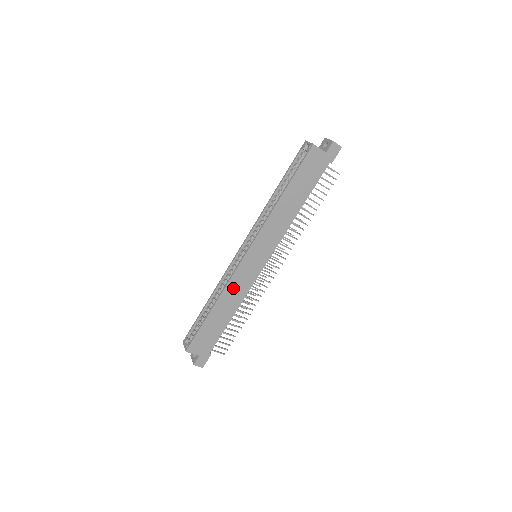
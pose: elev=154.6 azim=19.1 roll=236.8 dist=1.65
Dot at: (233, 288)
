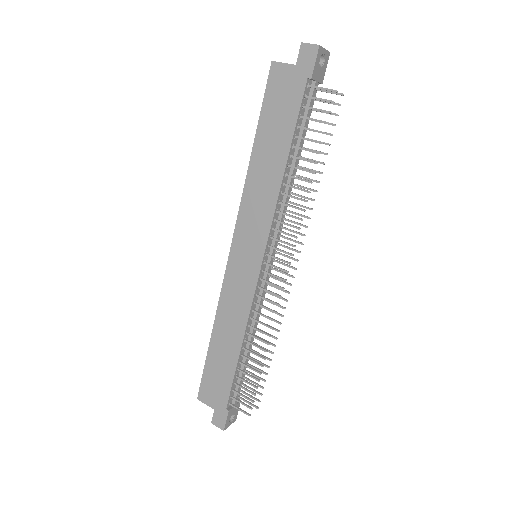
Dot at: (229, 305)
